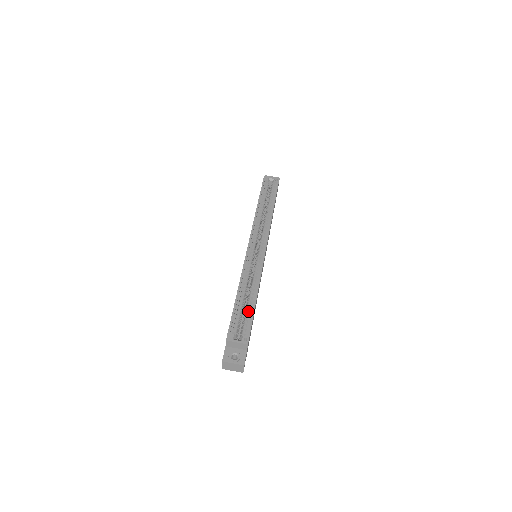
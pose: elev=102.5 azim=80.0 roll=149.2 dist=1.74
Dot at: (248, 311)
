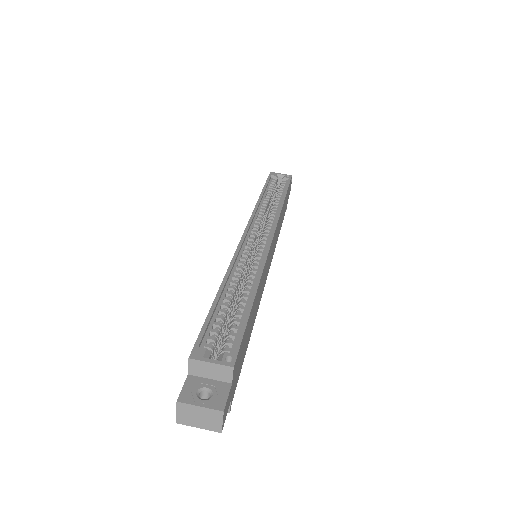
Dot at: (238, 317)
